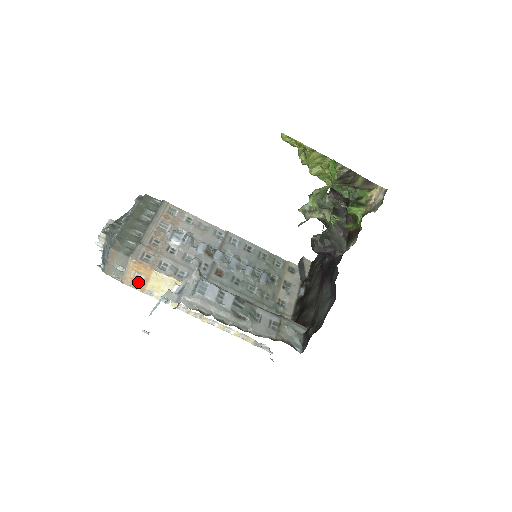
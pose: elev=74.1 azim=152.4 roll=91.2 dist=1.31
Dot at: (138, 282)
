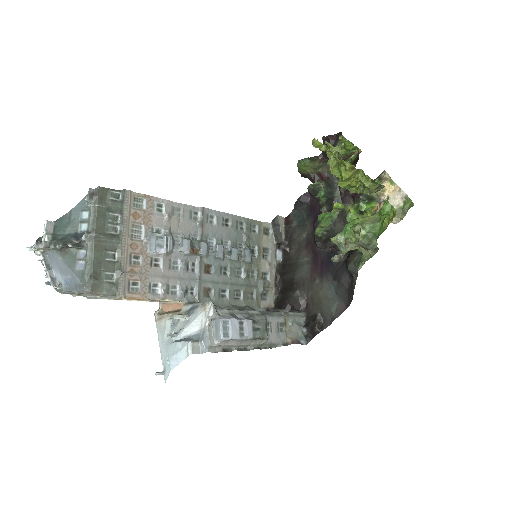
Dot at: occluded
